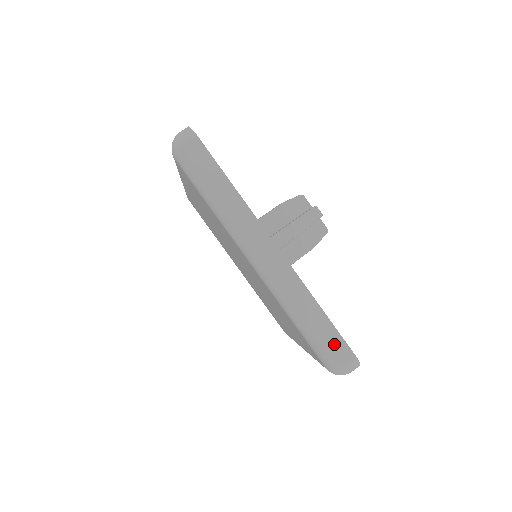
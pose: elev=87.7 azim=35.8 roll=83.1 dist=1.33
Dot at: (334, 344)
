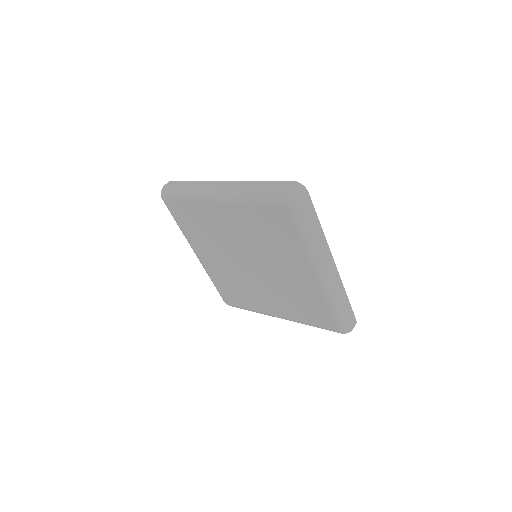
Dot at: (351, 317)
